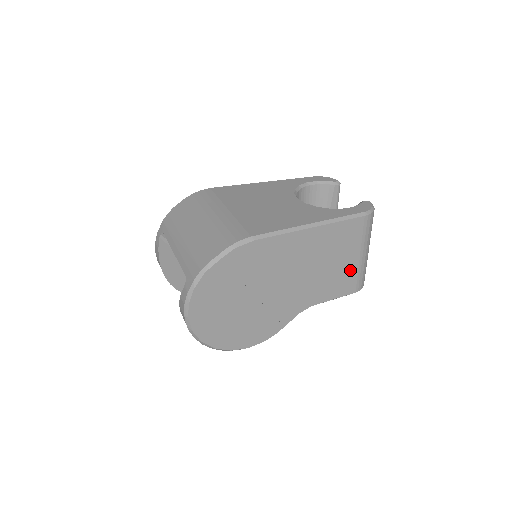
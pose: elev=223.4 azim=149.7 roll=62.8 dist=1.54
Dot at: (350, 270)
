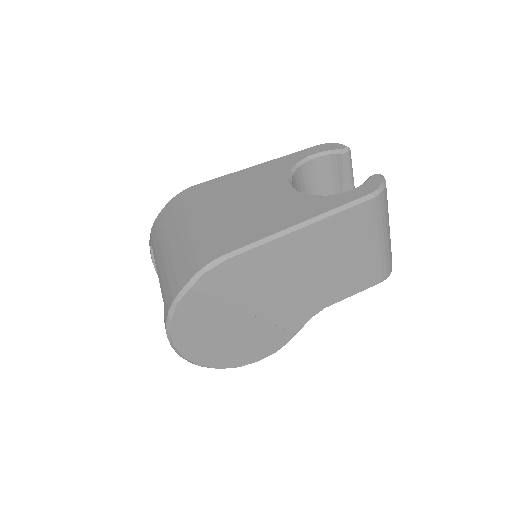
Dot at: (366, 261)
